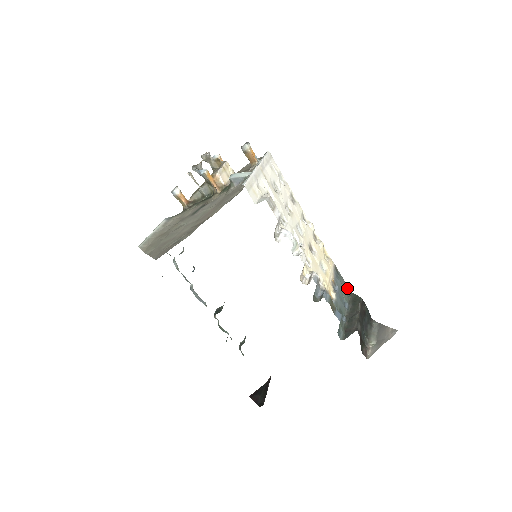
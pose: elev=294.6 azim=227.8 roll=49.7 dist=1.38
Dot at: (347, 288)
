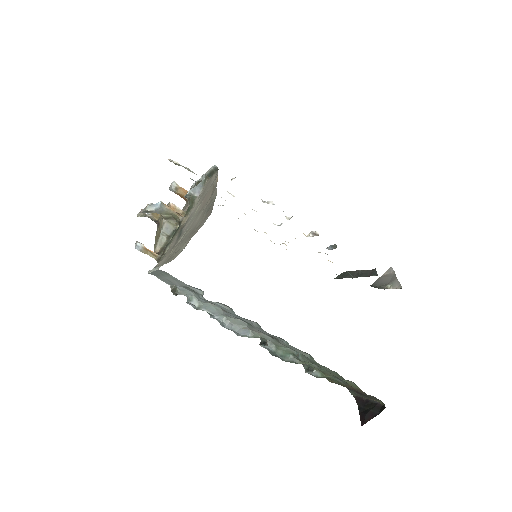
Dot at: occluded
